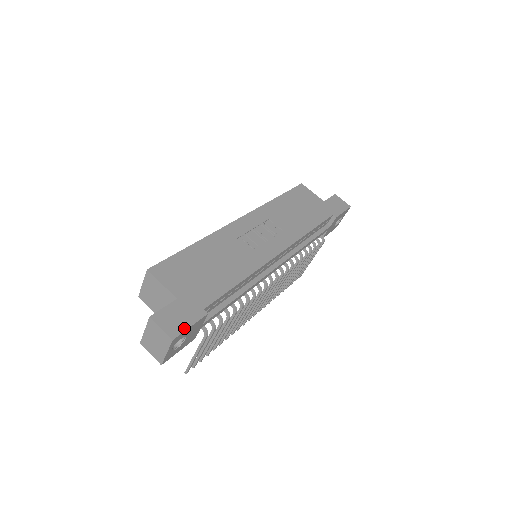
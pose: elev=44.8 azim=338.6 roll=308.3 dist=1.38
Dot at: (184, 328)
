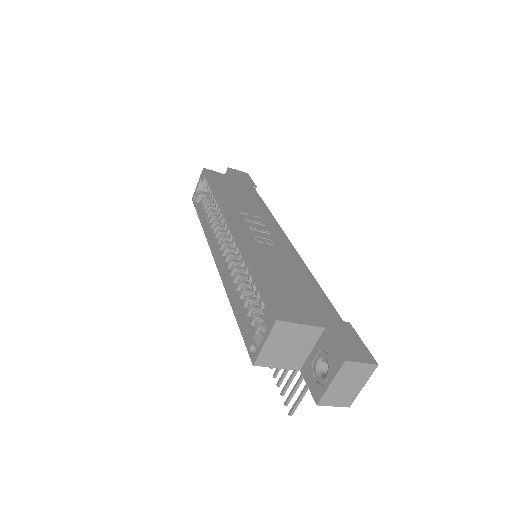
Dot at: (365, 348)
